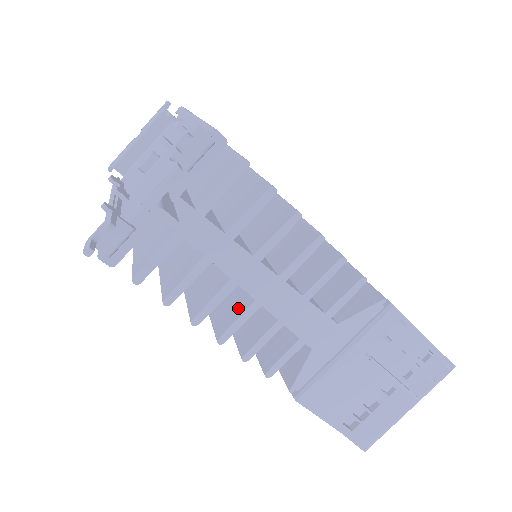
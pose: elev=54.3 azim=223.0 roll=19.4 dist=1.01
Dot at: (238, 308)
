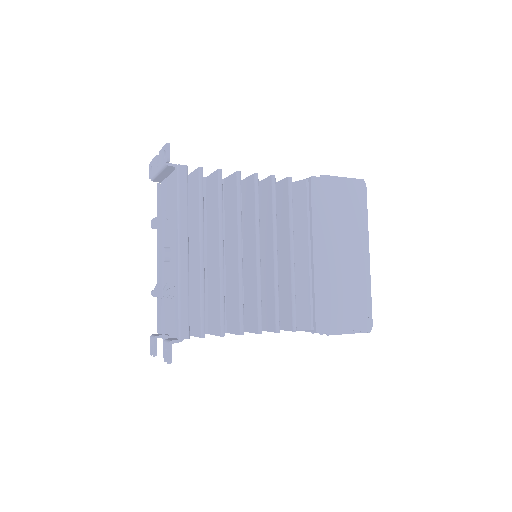
Dot at: occluded
